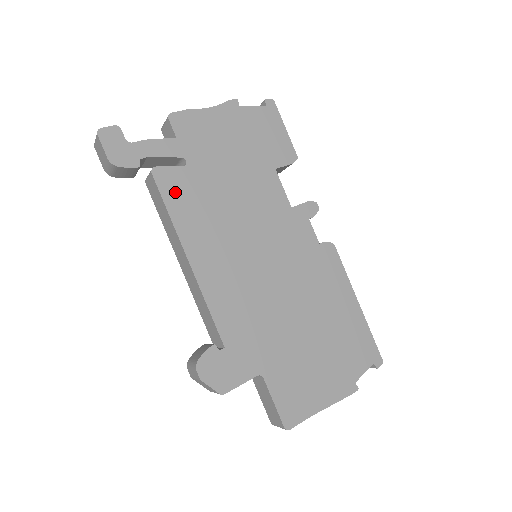
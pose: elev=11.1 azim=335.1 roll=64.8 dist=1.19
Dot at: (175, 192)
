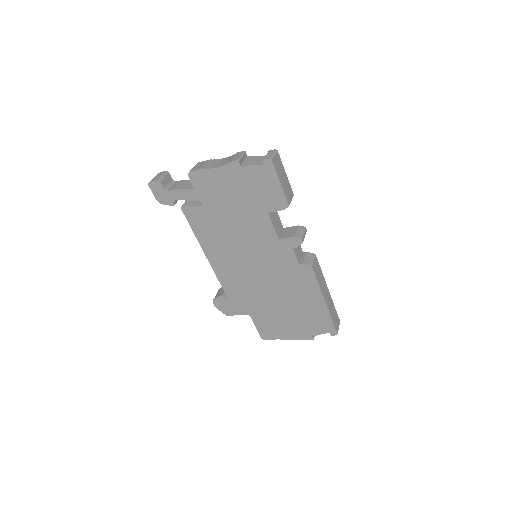
Dot at: (196, 221)
